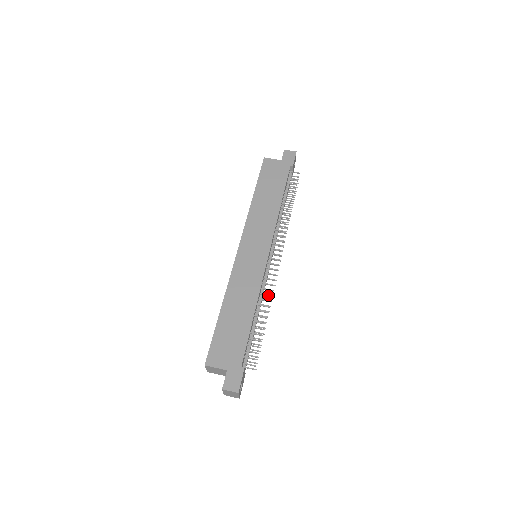
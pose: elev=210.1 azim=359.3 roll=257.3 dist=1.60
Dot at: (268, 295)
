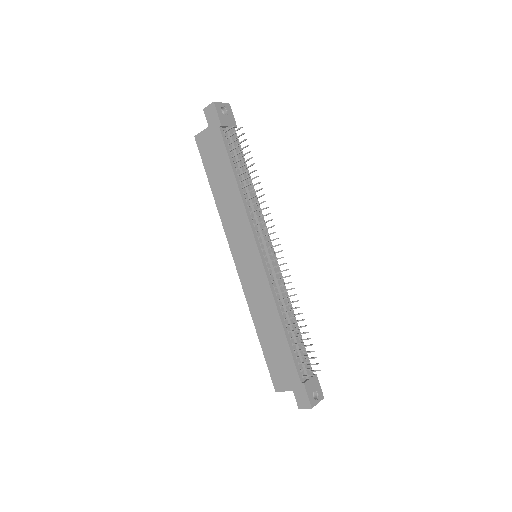
Dot at: occluded
